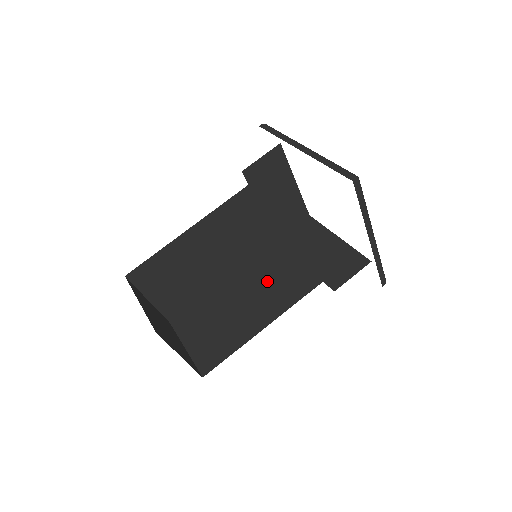
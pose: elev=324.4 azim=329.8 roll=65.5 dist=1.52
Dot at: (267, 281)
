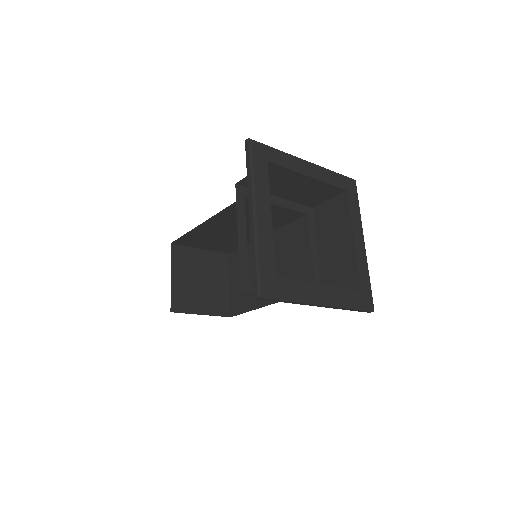
Dot at: (284, 260)
